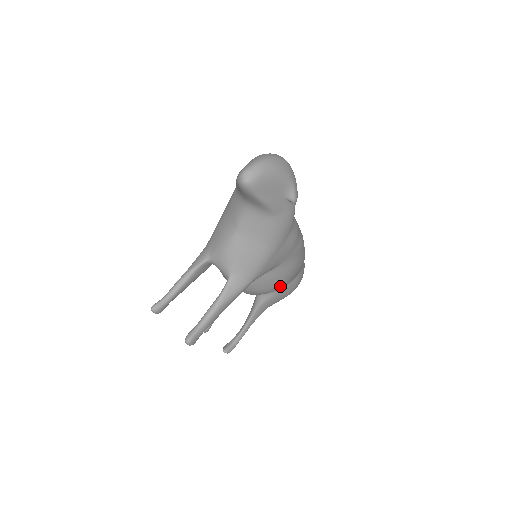
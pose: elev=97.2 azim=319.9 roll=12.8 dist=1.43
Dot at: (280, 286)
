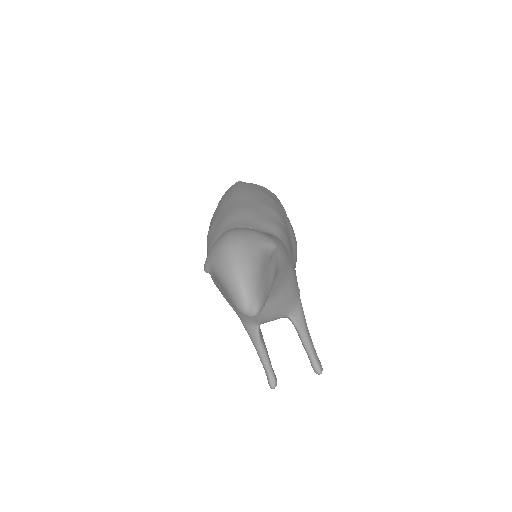
Dot at: occluded
